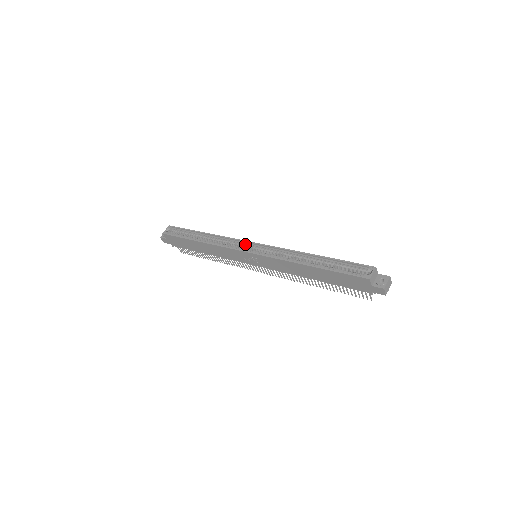
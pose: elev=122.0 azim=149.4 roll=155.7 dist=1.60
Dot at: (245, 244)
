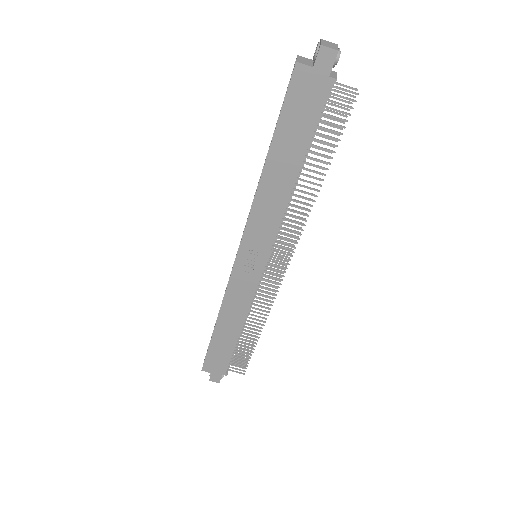
Dot at: occluded
